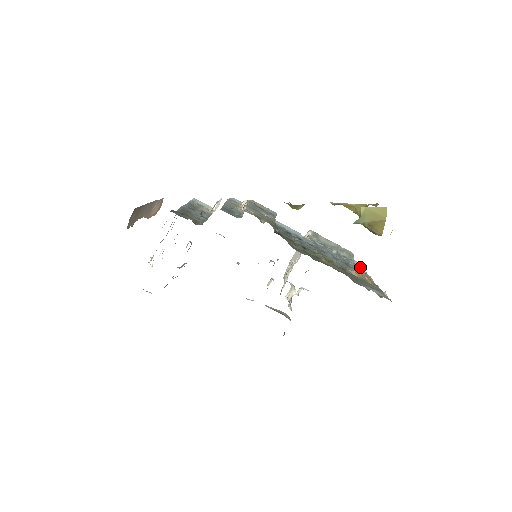
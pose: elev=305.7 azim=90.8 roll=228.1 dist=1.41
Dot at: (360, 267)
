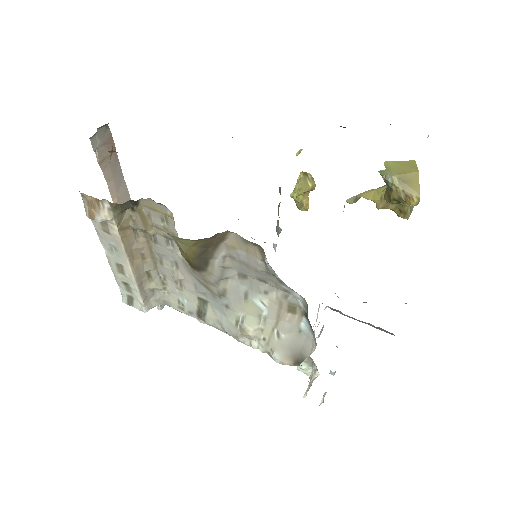
Dot at: occluded
